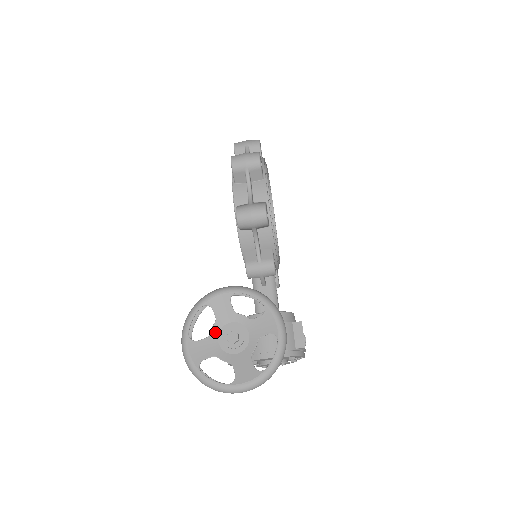
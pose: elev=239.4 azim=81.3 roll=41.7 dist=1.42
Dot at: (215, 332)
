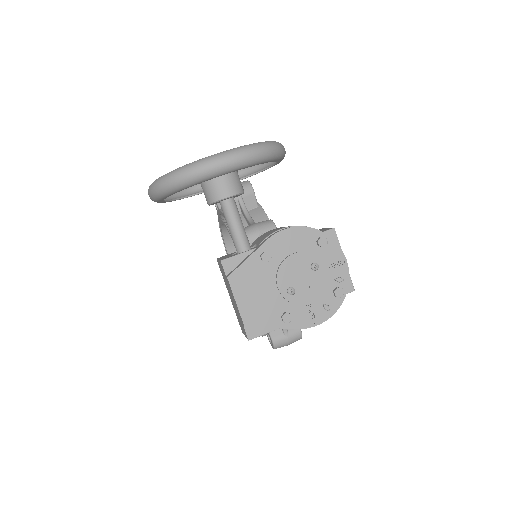
Dot at: occluded
